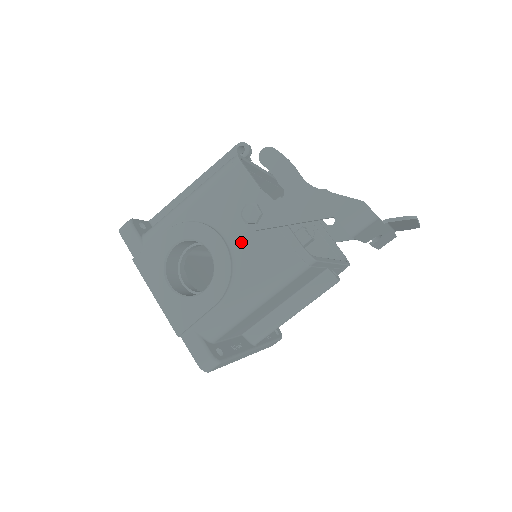
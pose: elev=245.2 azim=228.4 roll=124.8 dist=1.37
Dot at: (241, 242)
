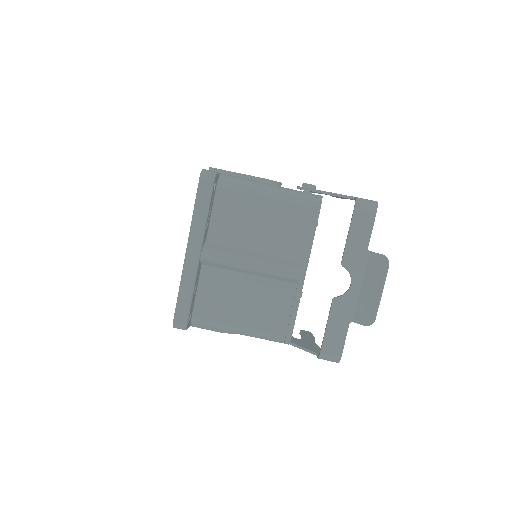
Dot at: occluded
